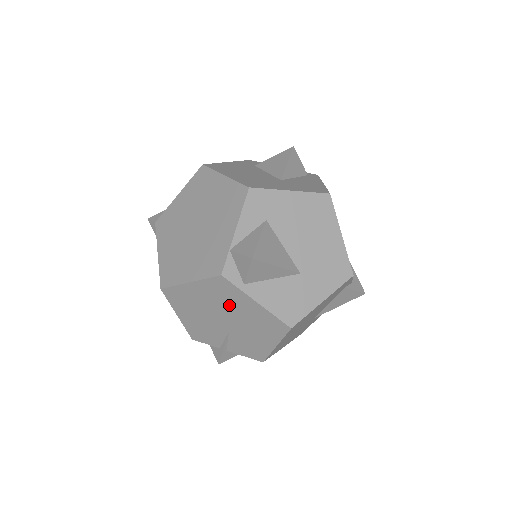
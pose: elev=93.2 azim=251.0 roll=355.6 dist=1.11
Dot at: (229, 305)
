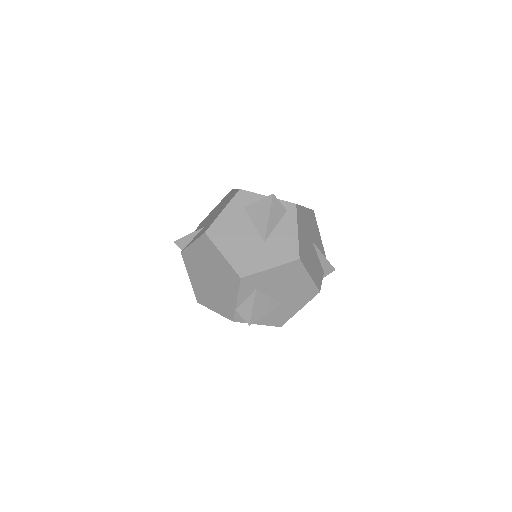
Dot at: occluded
